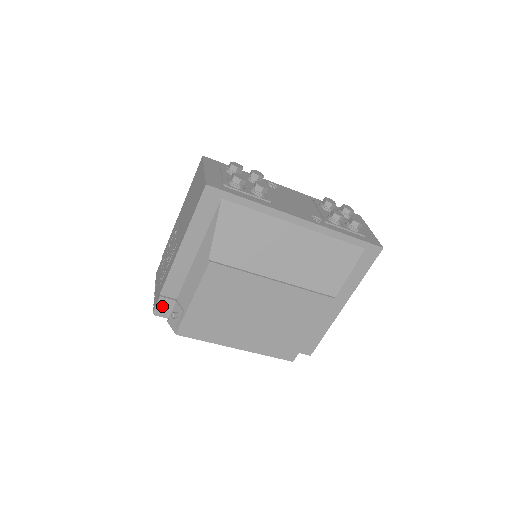
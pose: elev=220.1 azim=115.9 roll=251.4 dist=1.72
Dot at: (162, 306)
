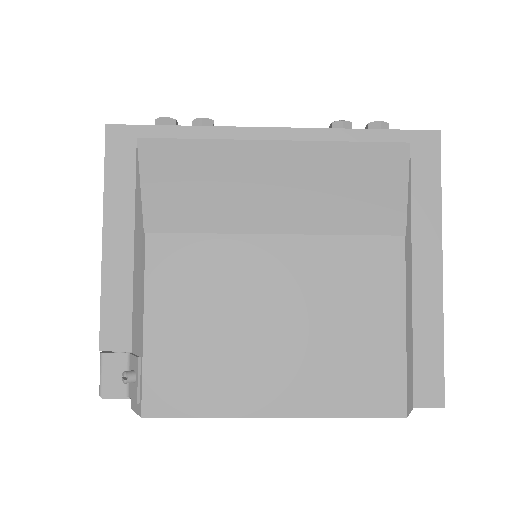
Dot at: (110, 374)
